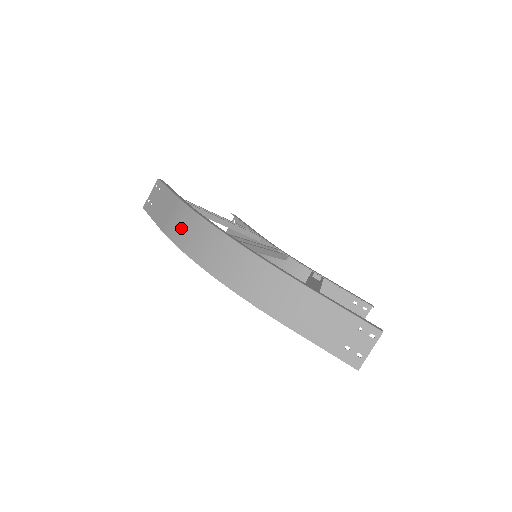
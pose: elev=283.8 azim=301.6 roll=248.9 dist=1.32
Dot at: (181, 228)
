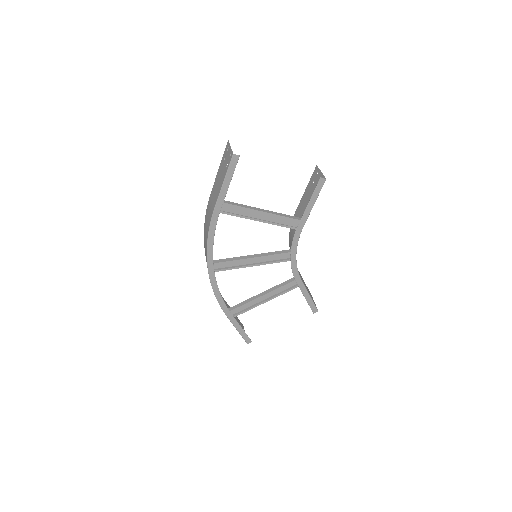
Dot at: (206, 223)
